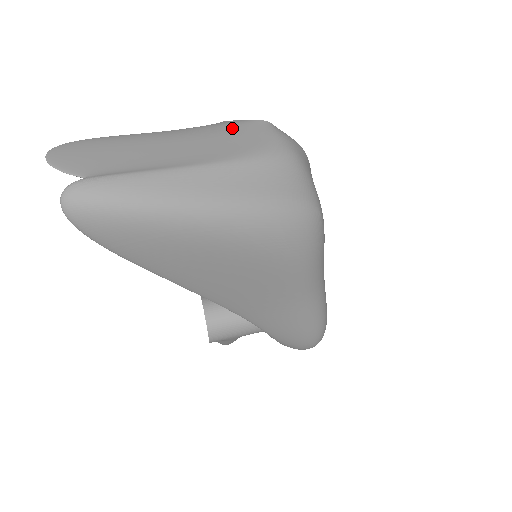
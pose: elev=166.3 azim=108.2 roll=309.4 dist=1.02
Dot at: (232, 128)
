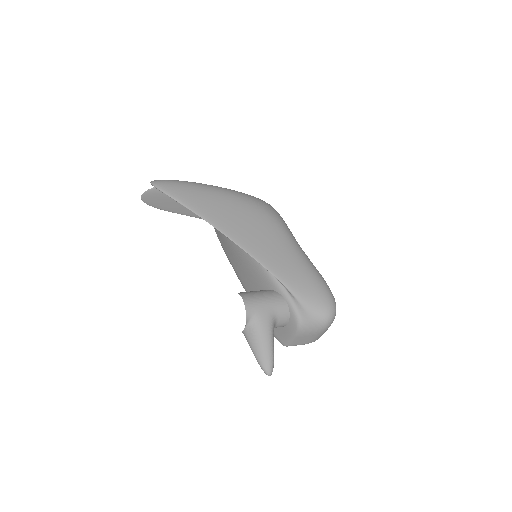
Dot at: occluded
